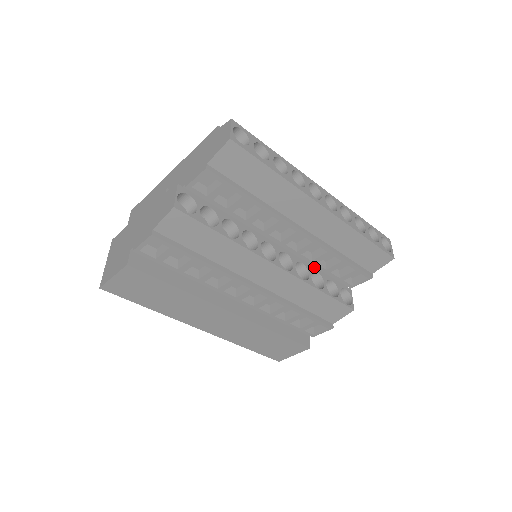
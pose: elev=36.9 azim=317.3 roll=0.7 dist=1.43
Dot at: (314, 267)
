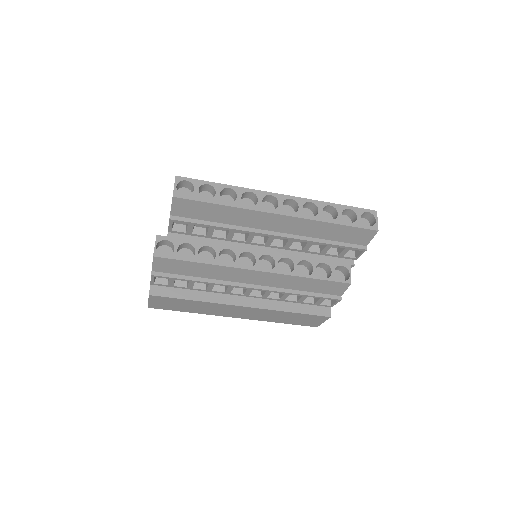
Dot at: (302, 257)
